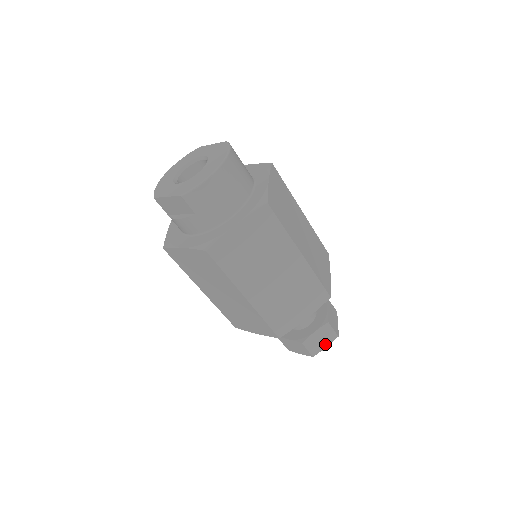
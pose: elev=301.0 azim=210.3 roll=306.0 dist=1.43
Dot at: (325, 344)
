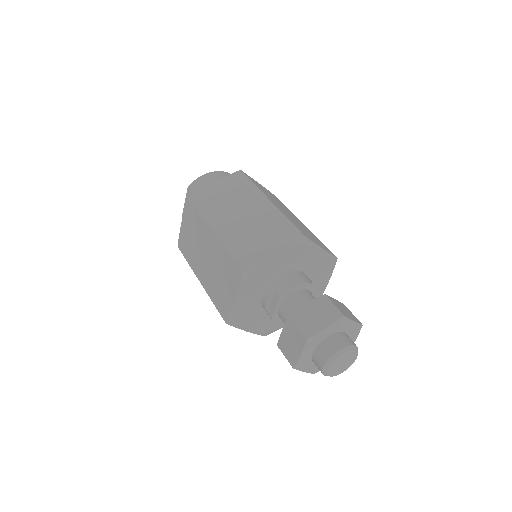
Dot at: (324, 324)
